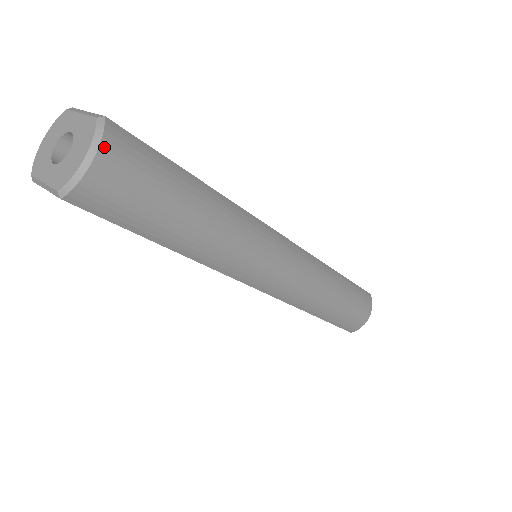
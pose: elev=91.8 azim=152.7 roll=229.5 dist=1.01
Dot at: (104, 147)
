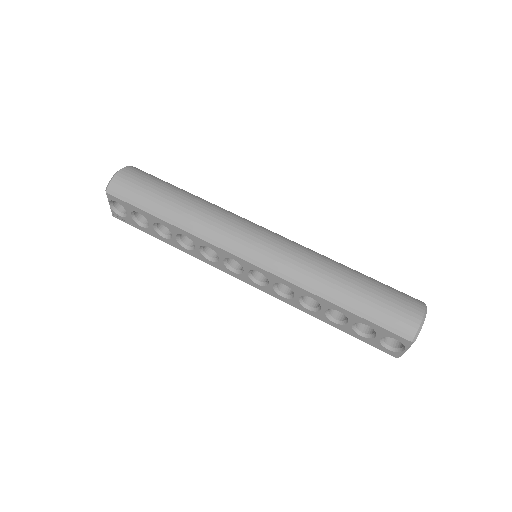
Dot at: (125, 169)
